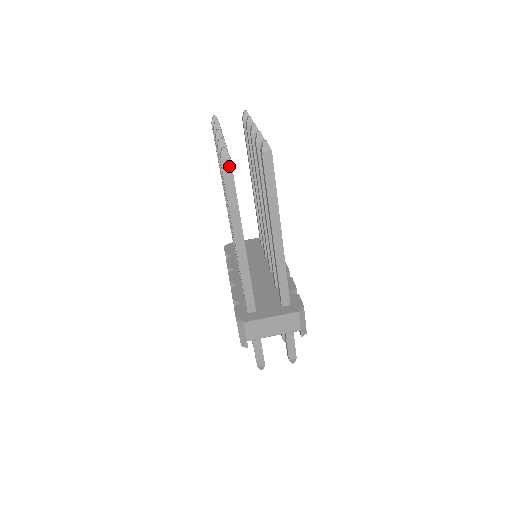
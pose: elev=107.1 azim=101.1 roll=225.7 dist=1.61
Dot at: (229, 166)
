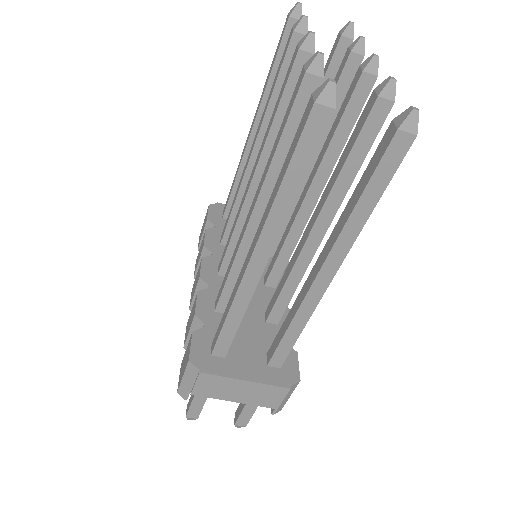
Dot at: (323, 123)
